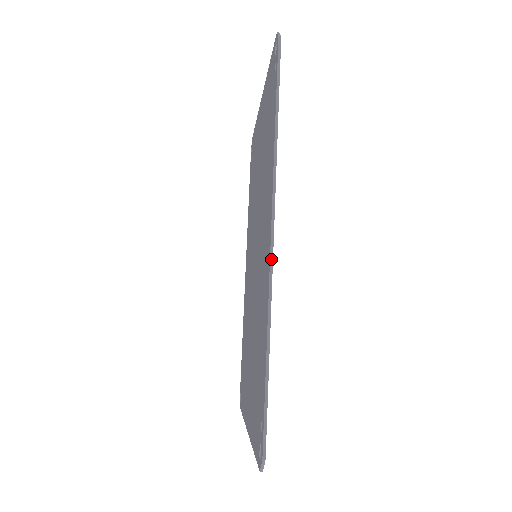
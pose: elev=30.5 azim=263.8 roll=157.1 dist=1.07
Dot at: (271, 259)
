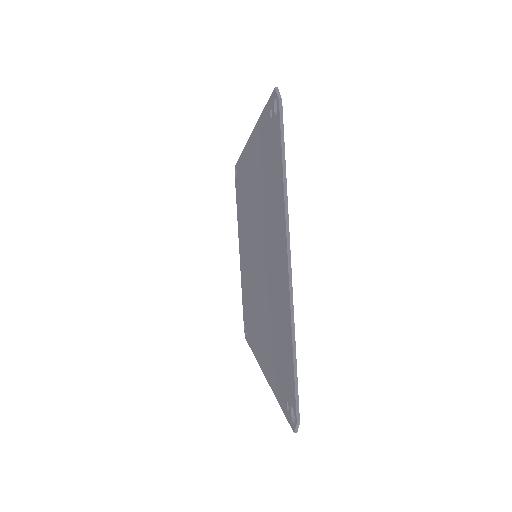
Dot at: occluded
